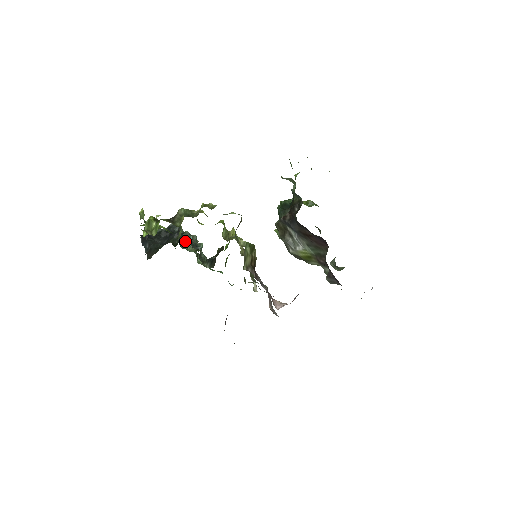
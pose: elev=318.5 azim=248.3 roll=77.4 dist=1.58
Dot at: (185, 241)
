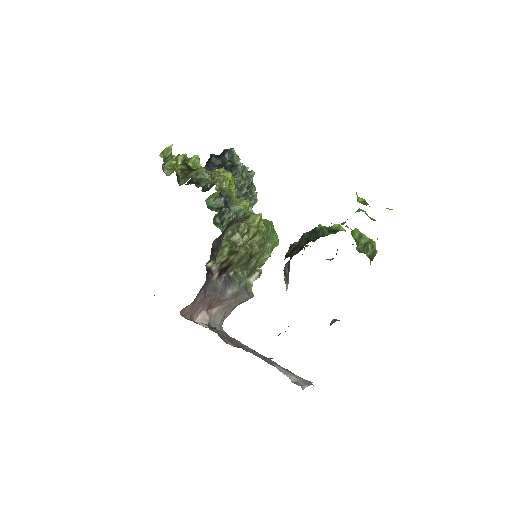
Dot at: occluded
